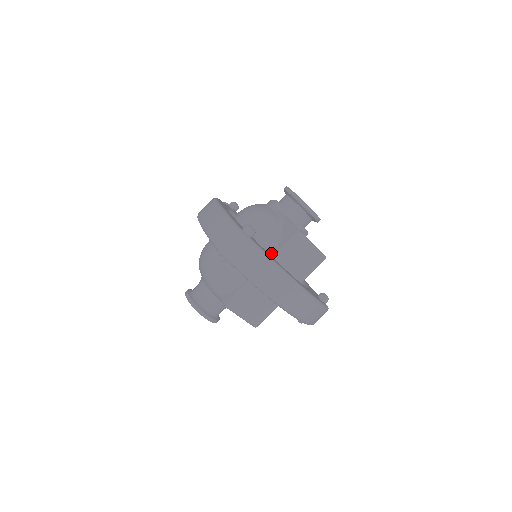
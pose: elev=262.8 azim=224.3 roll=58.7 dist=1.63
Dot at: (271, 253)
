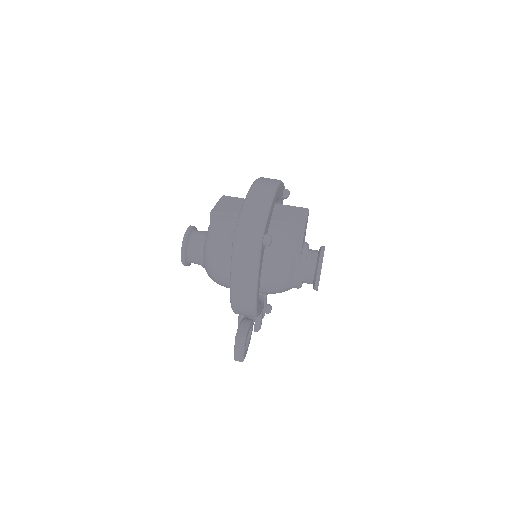
Dot at: occluded
